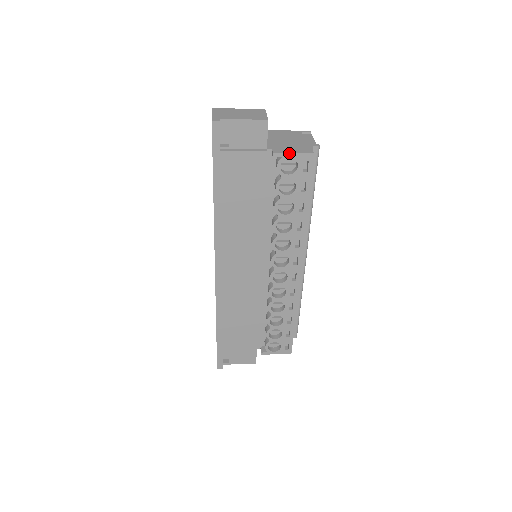
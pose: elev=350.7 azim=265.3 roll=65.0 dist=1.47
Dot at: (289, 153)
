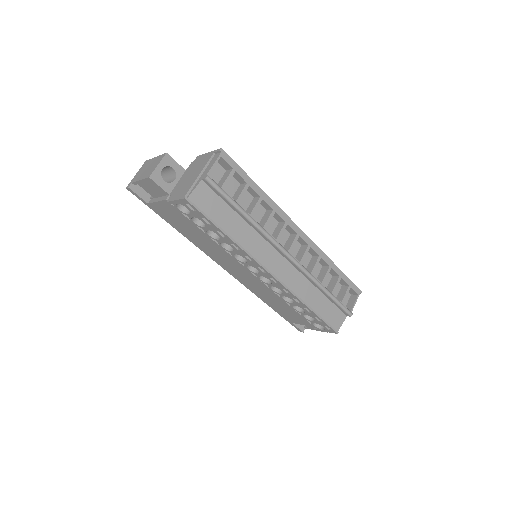
Dot at: (173, 201)
